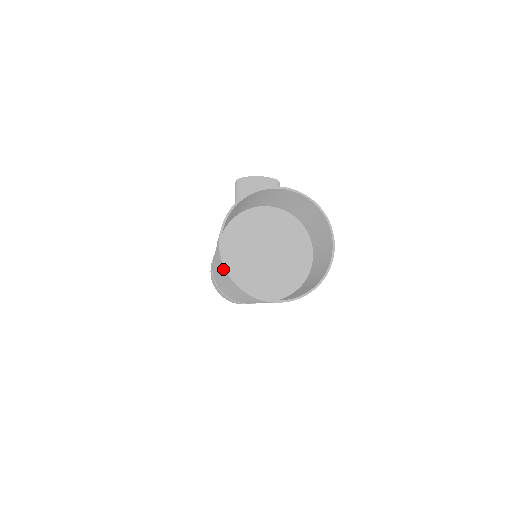
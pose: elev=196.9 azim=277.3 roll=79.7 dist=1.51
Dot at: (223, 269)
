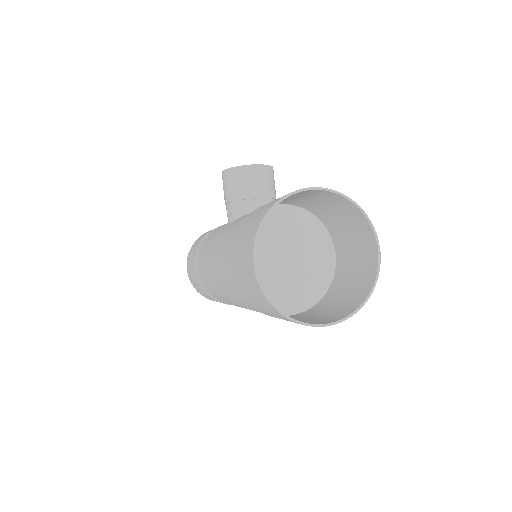
Dot at: (256, 293)
